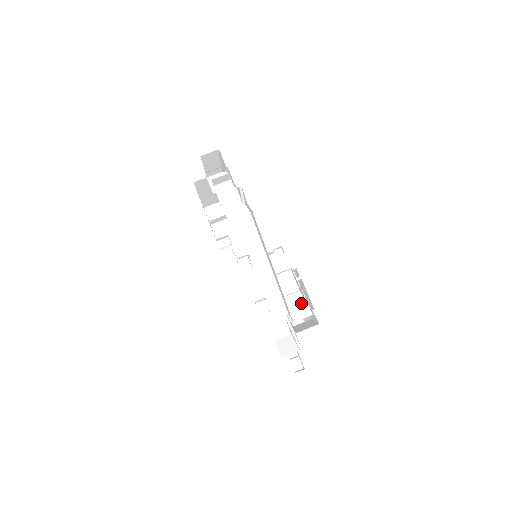
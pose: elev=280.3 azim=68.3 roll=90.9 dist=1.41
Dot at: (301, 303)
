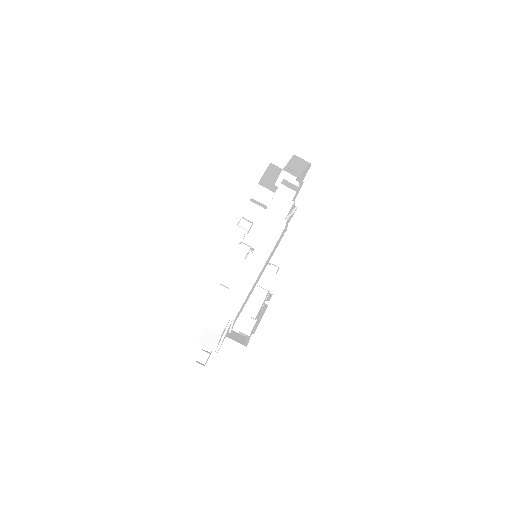
Dot at: (250, 320)
